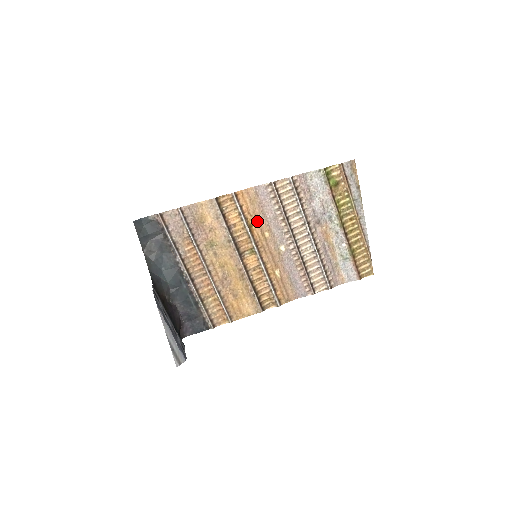
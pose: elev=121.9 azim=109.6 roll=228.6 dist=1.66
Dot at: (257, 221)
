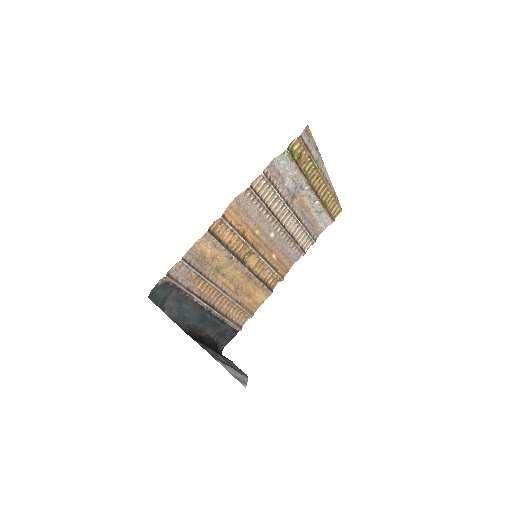
Dot at: (246, 227)
